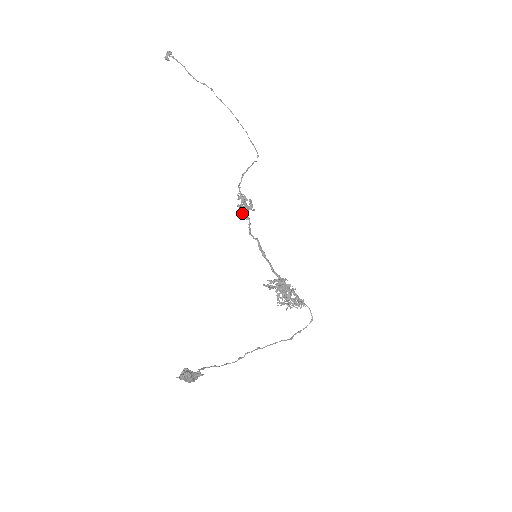
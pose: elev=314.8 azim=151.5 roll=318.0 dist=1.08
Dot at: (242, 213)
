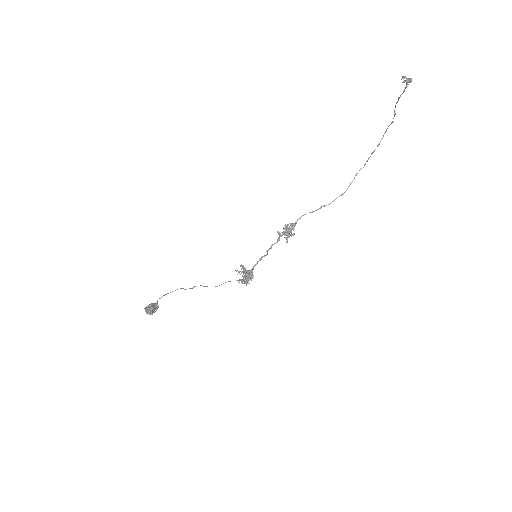
Dot at: (280, 236)
